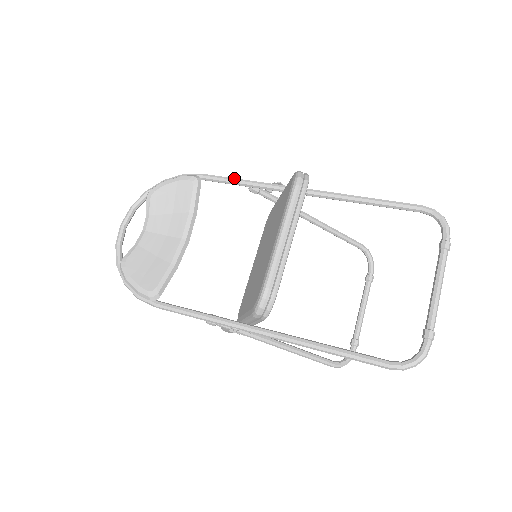
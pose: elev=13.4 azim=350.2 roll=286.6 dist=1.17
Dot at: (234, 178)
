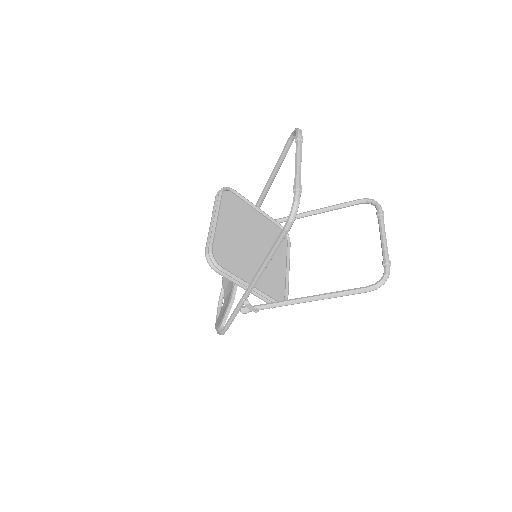
Dot at: occluded
